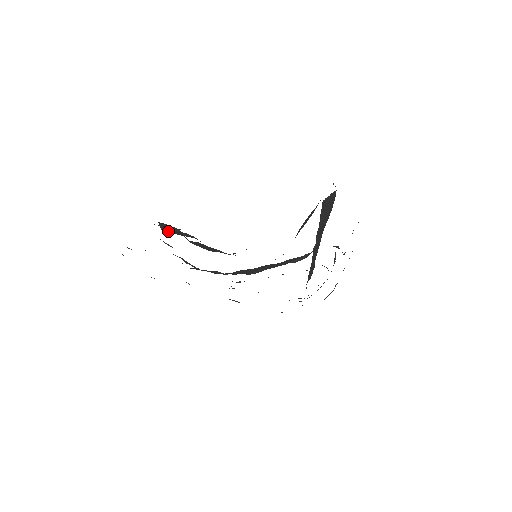
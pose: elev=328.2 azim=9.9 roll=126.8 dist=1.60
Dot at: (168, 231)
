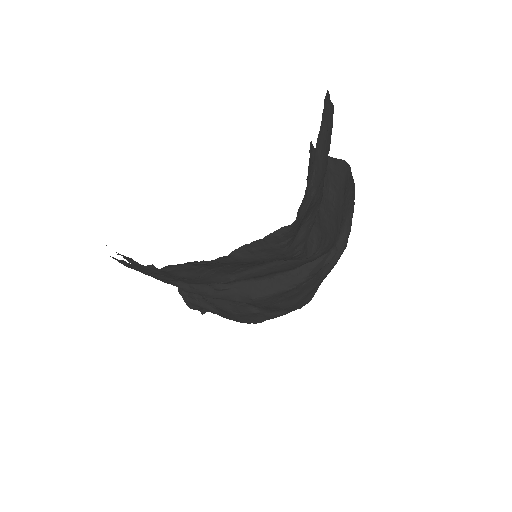
Dot at: (187, 298)
